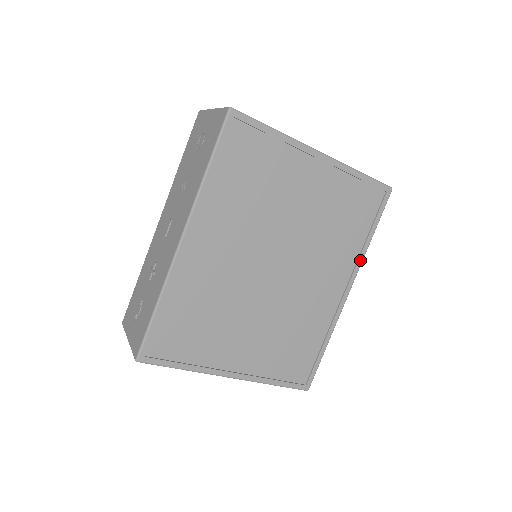
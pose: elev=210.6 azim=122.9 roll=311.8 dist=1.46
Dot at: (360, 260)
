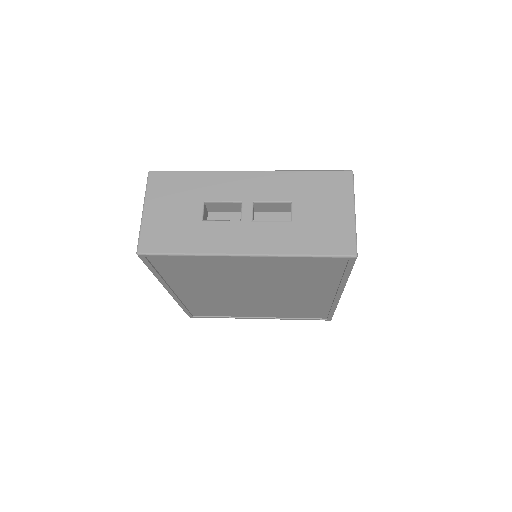
Dot at: (341, 286)
